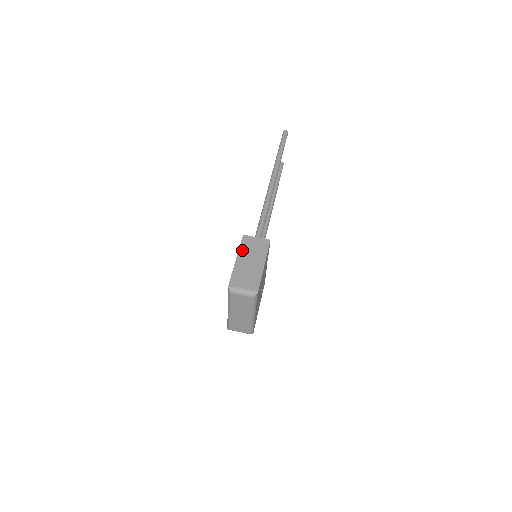
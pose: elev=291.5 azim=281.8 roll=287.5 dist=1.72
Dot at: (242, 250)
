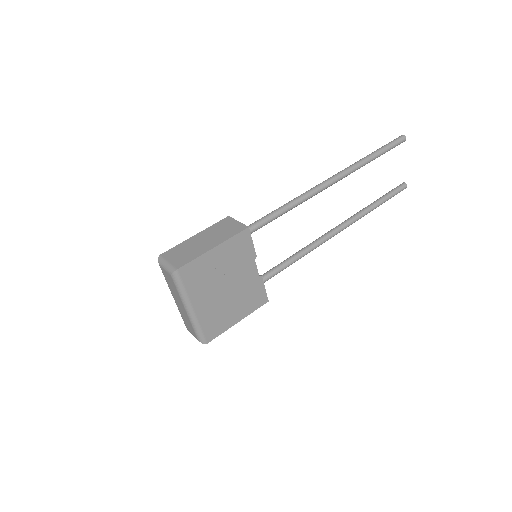
Dot at: (210, 228)
